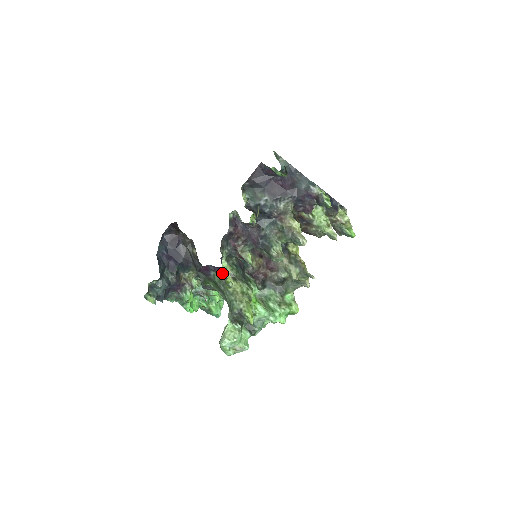
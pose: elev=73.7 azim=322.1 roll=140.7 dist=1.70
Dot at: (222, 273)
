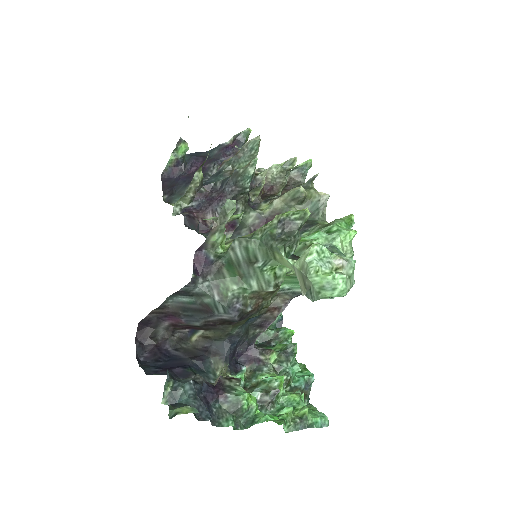
Dot at: (213, 219)
